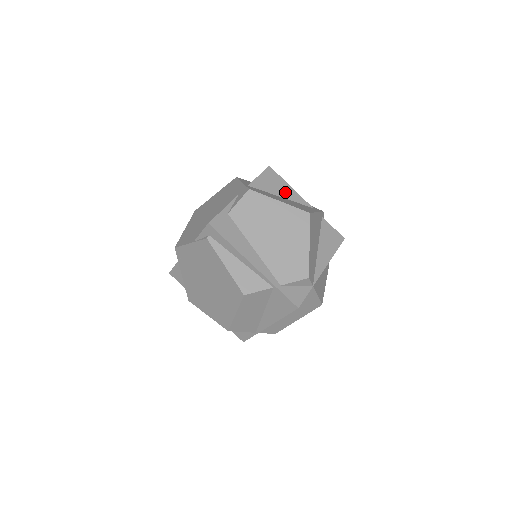
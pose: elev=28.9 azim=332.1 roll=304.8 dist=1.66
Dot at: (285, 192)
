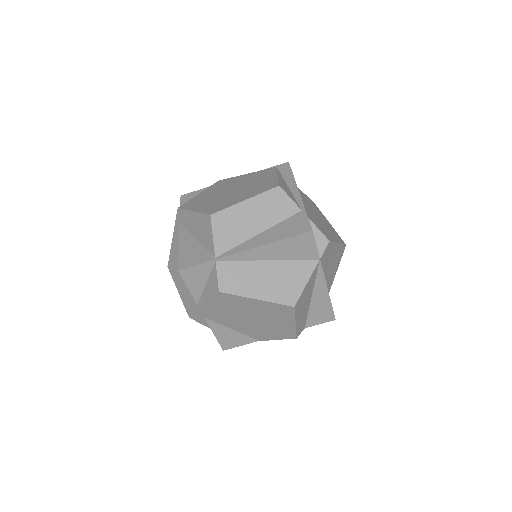
Dot at: occluded
